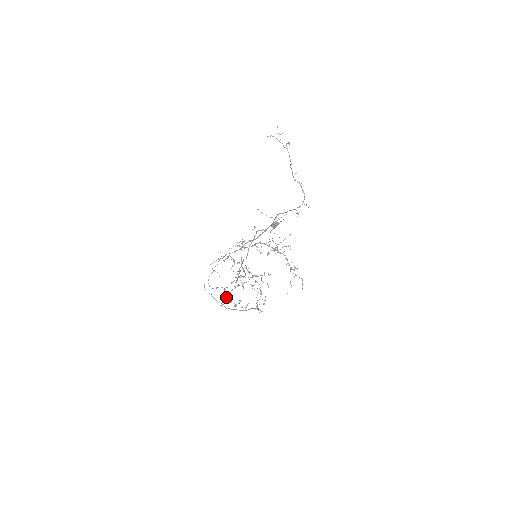
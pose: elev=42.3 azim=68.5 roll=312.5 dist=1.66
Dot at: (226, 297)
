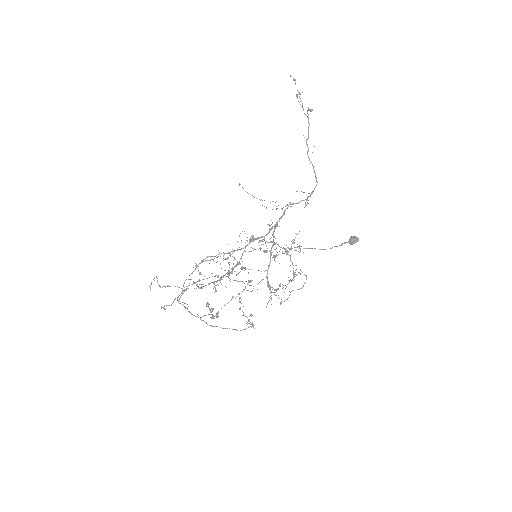
Dot at: (175, 298)
